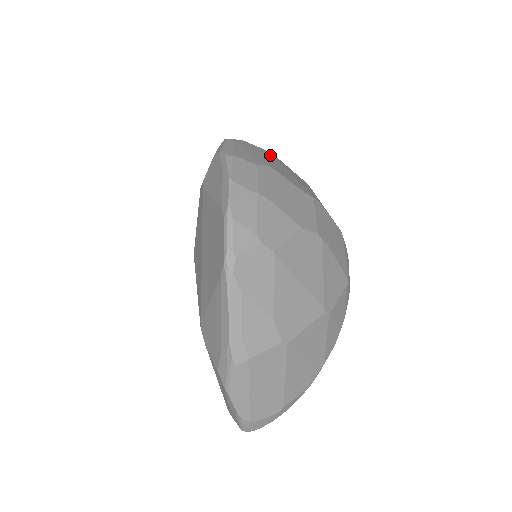
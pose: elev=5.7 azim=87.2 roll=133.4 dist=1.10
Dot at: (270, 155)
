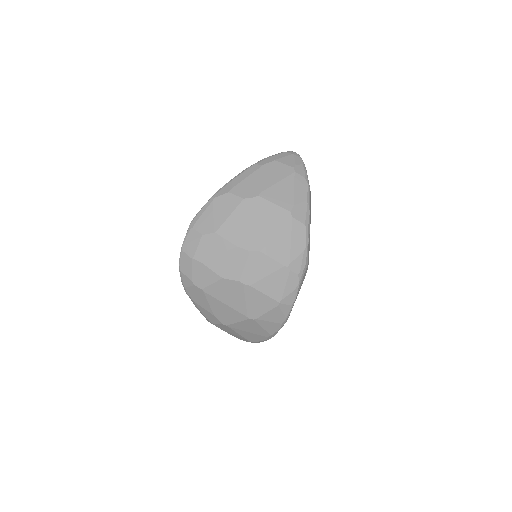
Dot at: (243, 205)
